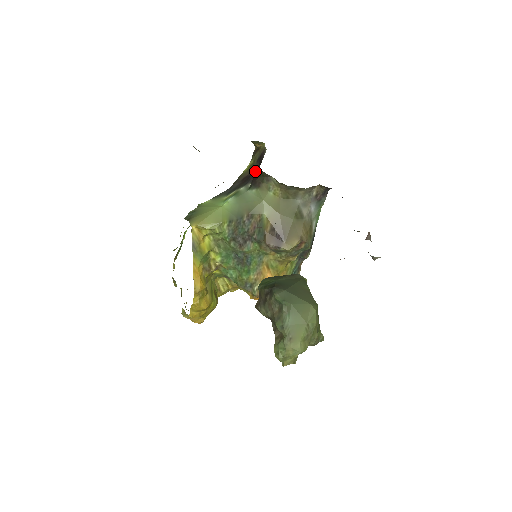
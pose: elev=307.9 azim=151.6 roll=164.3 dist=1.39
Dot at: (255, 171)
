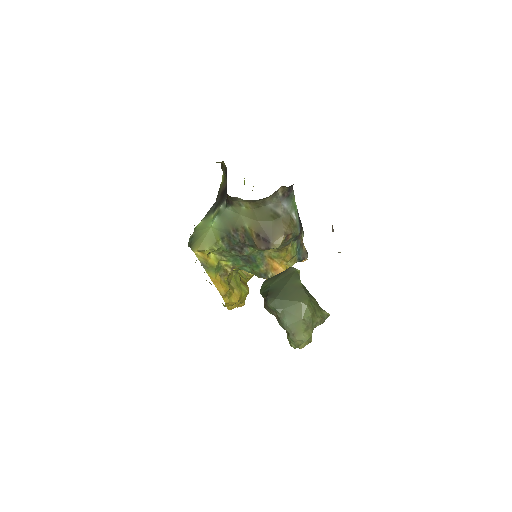
Dot at: (226, 187)
